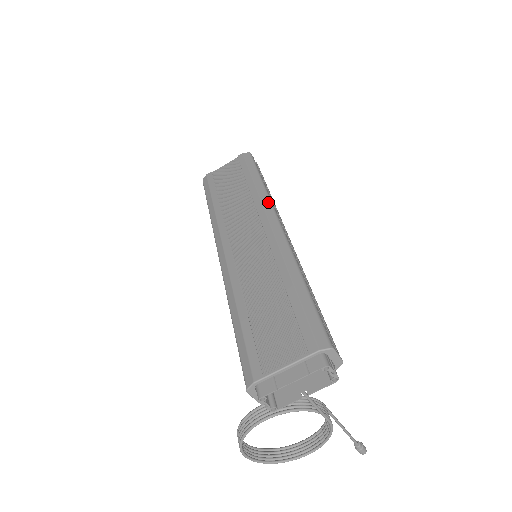
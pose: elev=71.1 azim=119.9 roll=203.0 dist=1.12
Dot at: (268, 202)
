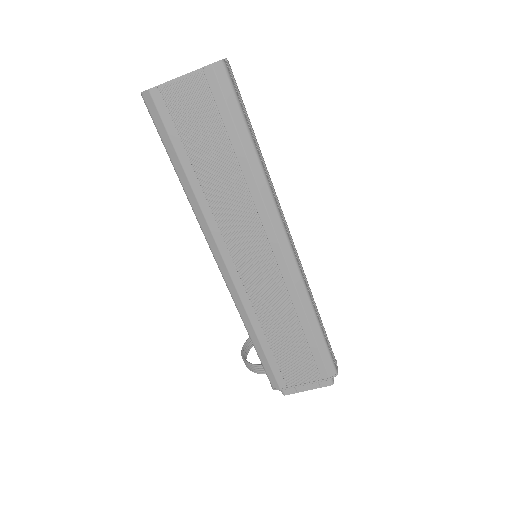
Dot at: (272, 204)
